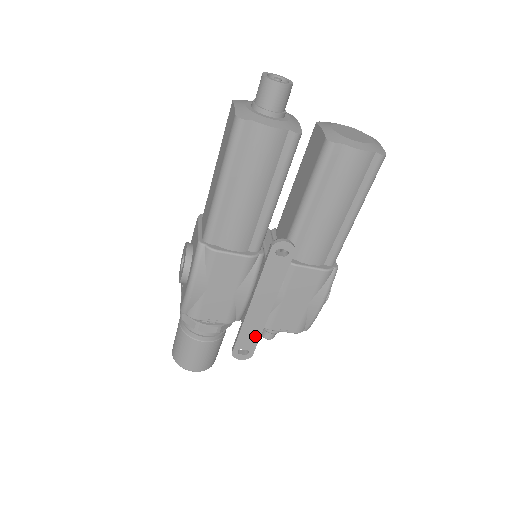
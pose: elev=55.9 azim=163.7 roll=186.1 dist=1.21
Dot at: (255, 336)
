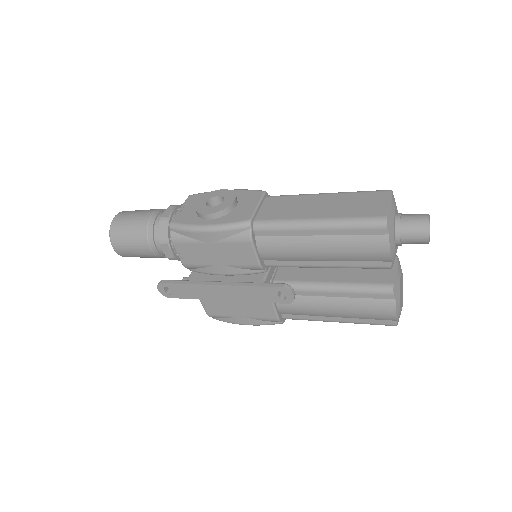
Dot at: (189, 295)
